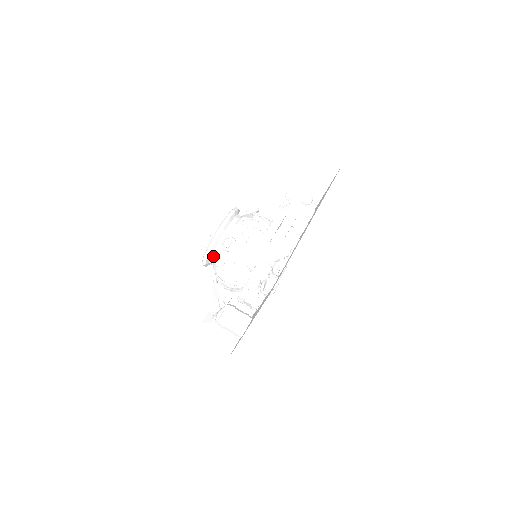
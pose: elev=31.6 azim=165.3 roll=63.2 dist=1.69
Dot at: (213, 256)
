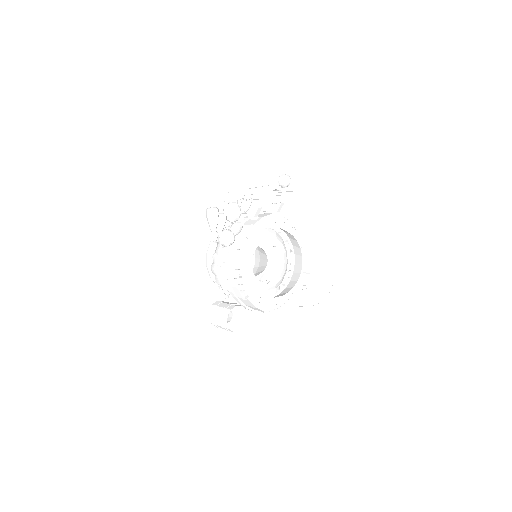
Dot at: occluded
